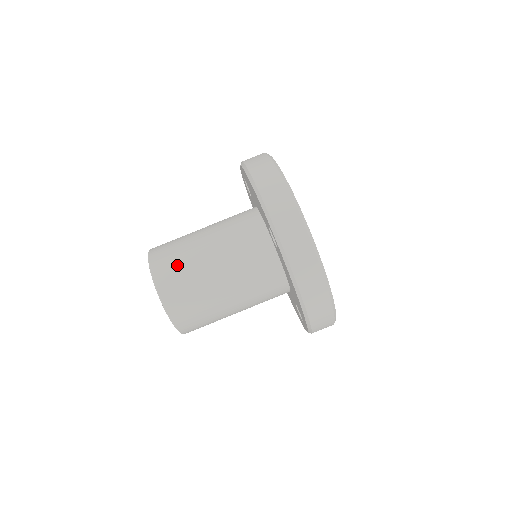
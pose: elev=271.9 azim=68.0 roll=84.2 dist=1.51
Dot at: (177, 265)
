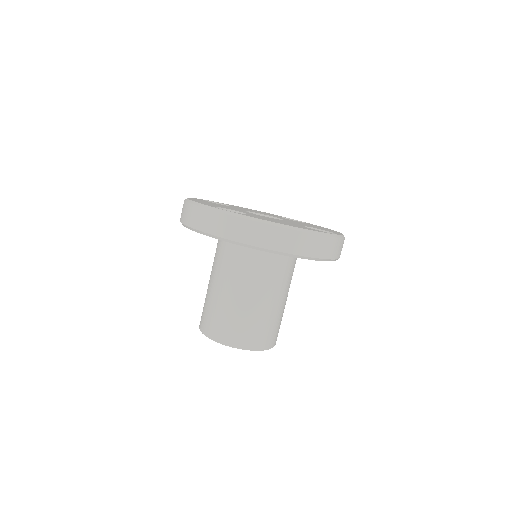
Dot at: (210, 315)
